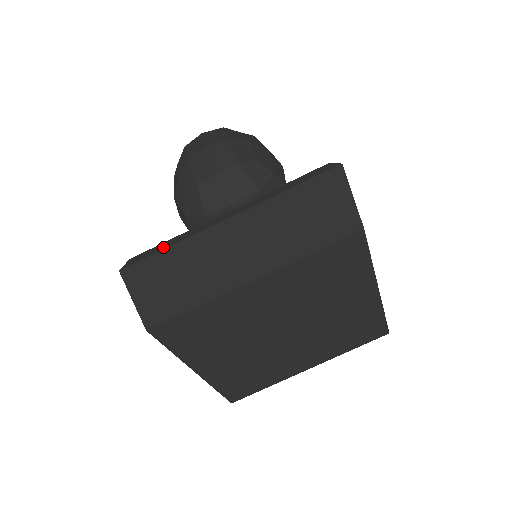
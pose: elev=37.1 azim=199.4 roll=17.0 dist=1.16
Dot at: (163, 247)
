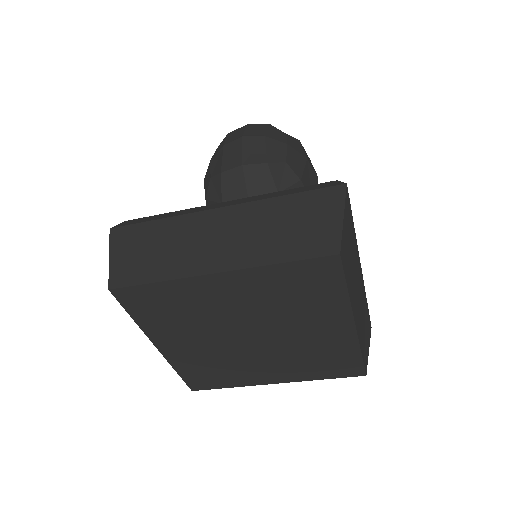
Dot at: (155, 218)
